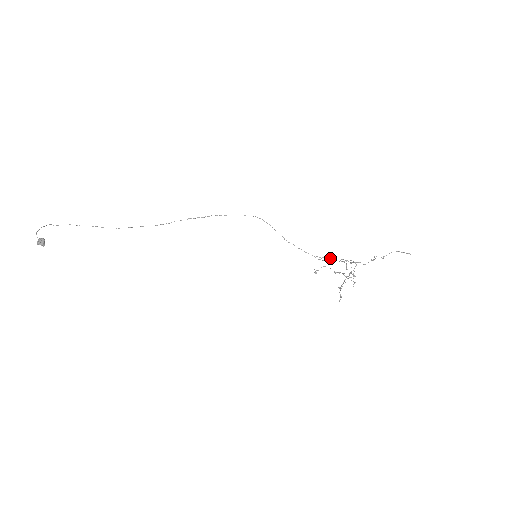
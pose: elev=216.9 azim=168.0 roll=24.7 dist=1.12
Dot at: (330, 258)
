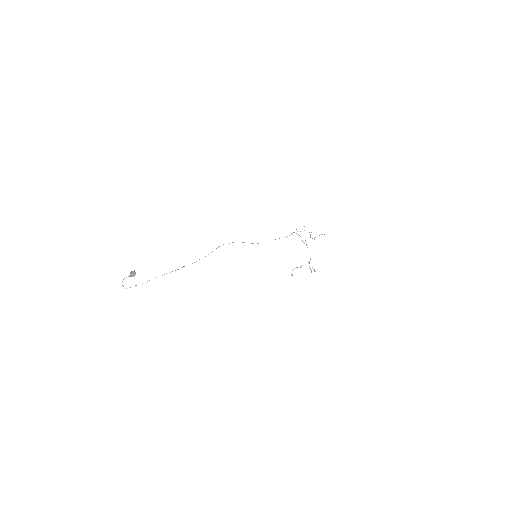
Dot at: occluded
